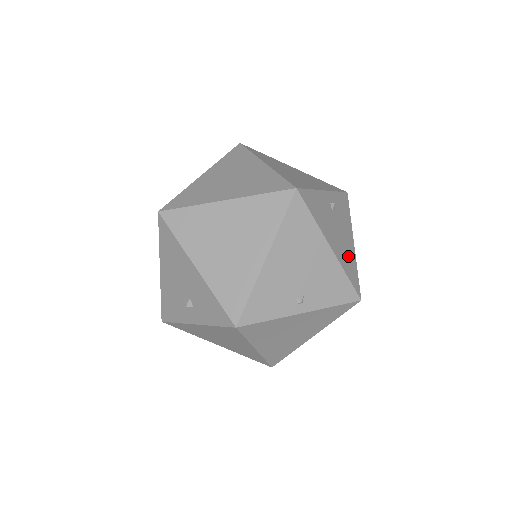
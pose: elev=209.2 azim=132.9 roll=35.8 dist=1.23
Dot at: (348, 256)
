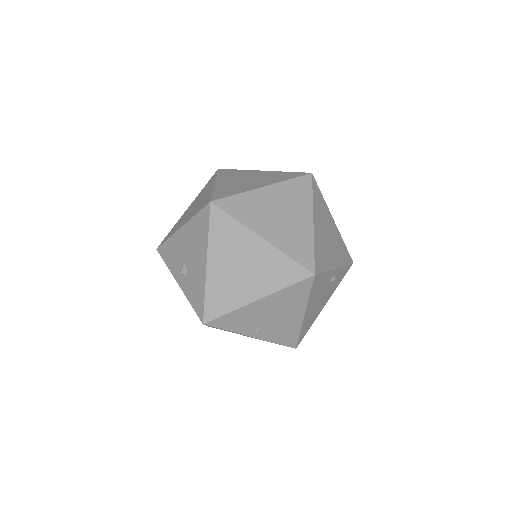
Dot at: (313, 317)
